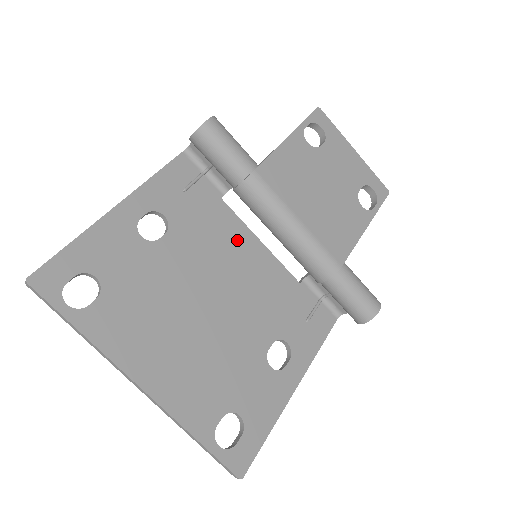
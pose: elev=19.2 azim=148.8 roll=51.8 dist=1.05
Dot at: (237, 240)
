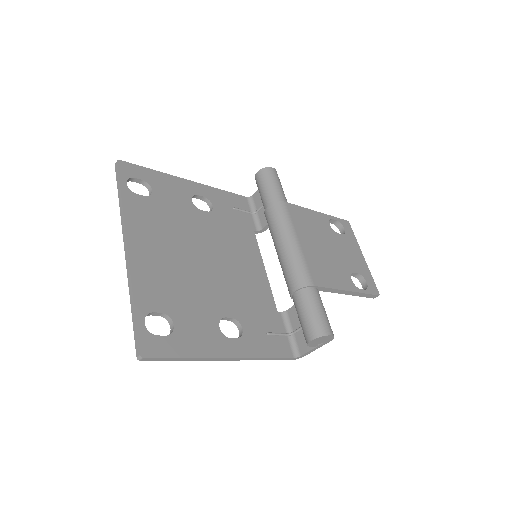
Dot at: (249, 253)
